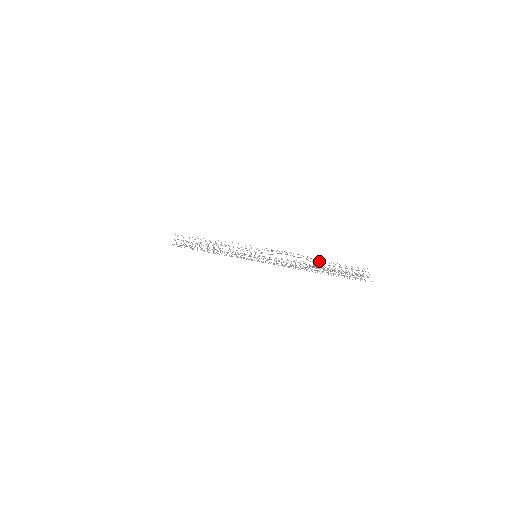
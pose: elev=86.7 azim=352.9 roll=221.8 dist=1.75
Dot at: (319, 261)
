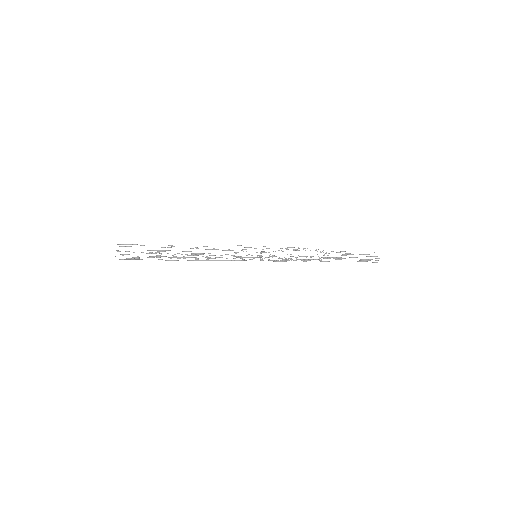
Dot at: occluded
